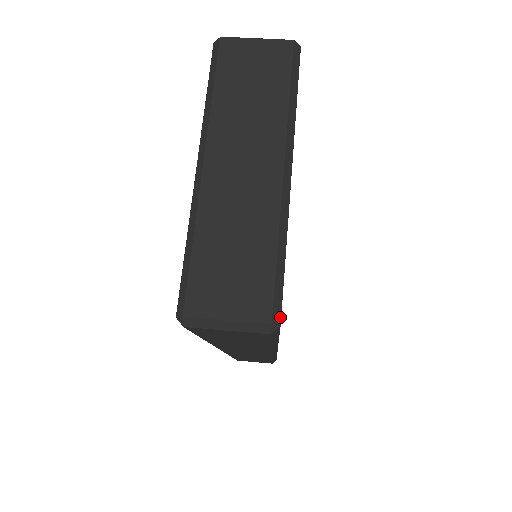
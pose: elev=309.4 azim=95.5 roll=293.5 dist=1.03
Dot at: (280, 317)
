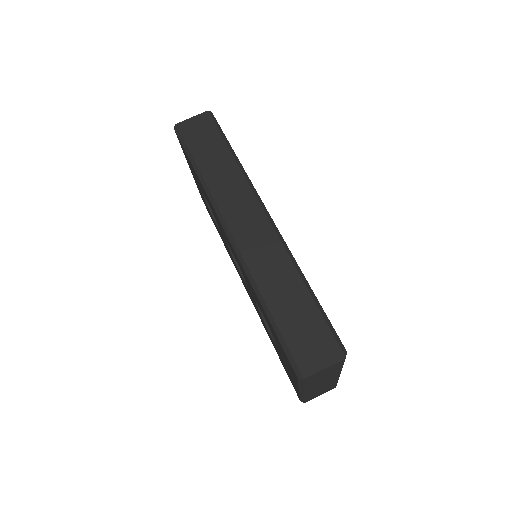
Dot at: occluded
